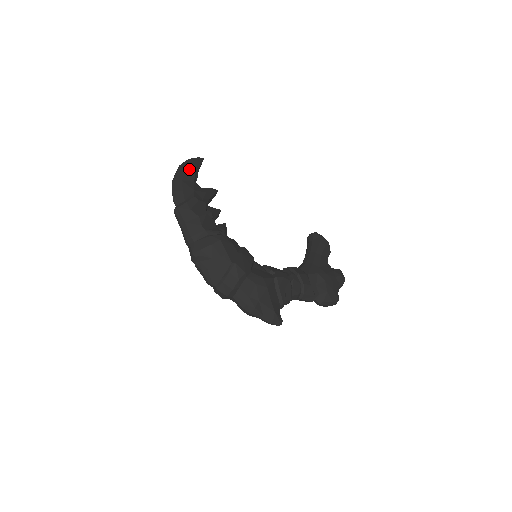
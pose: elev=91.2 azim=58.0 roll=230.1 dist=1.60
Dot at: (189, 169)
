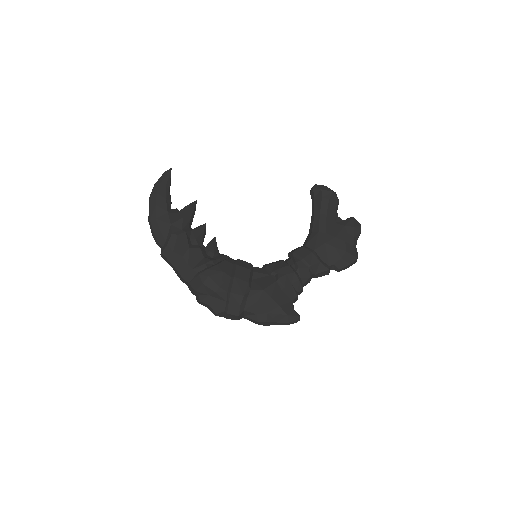
Dot at: (158, 199)
